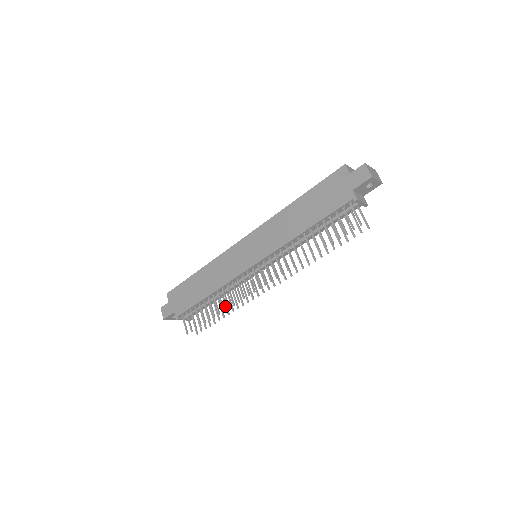
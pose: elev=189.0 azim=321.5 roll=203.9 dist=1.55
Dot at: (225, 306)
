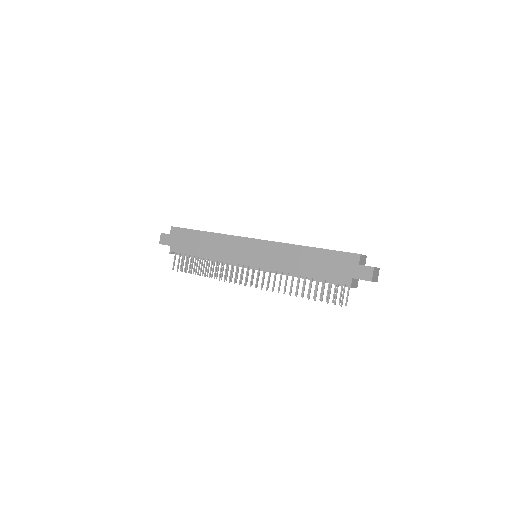
Dot at: (212, 269)
